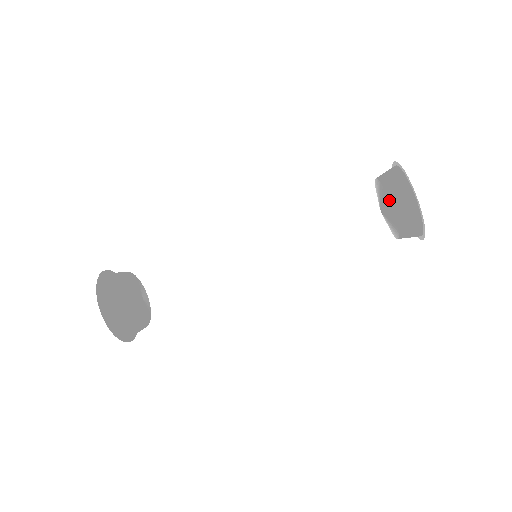
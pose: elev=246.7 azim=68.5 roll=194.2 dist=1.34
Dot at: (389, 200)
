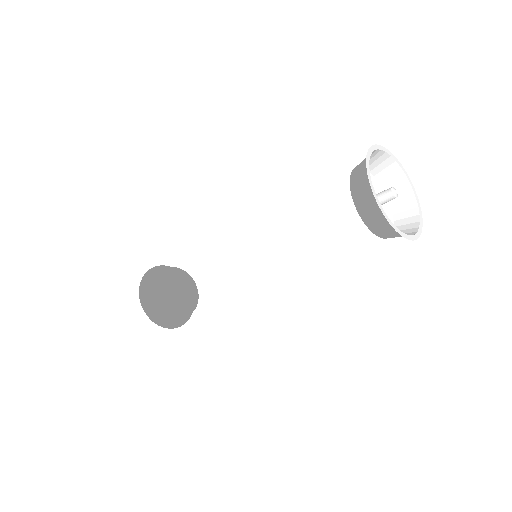
Dot at: occluded
